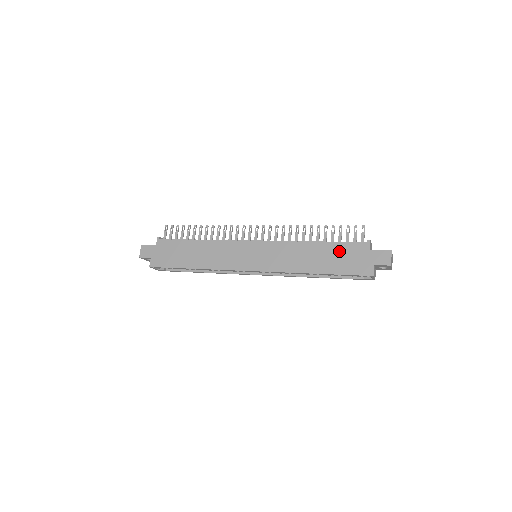
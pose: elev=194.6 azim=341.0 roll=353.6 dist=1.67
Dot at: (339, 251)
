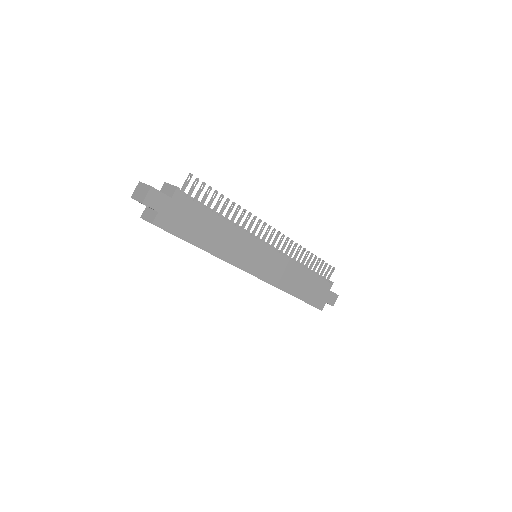
Dot at: (315, 284)
